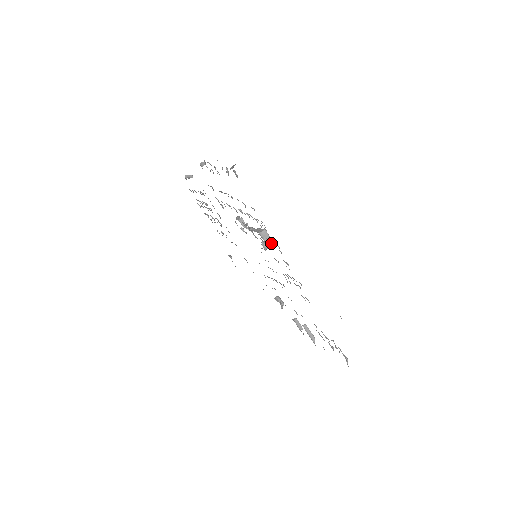
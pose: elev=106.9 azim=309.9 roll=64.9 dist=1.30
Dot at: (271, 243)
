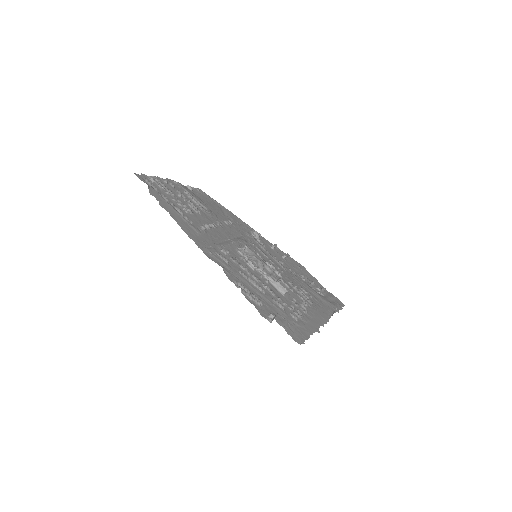
Dot at: (298, 306)
